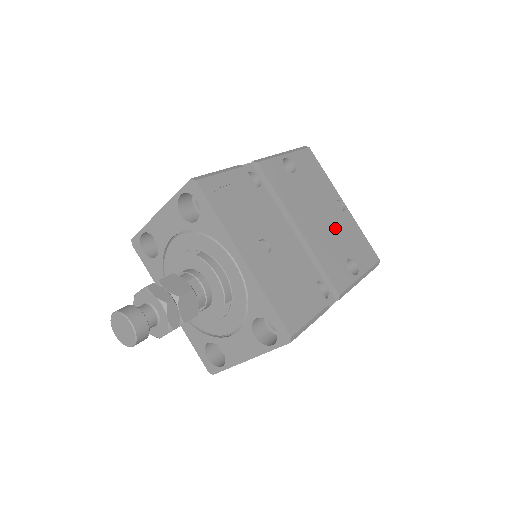
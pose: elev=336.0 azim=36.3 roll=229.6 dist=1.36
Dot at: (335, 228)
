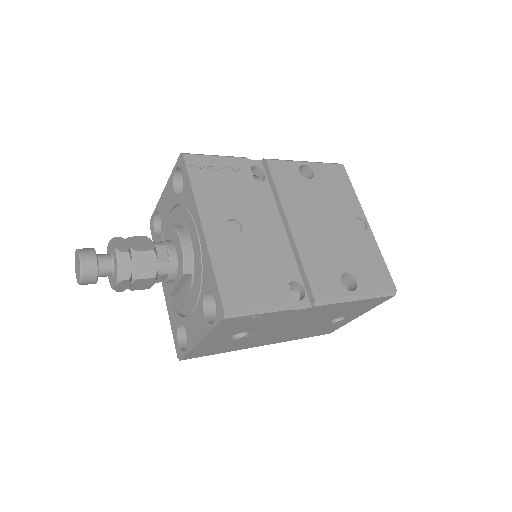
Dot at: (342, 240)
